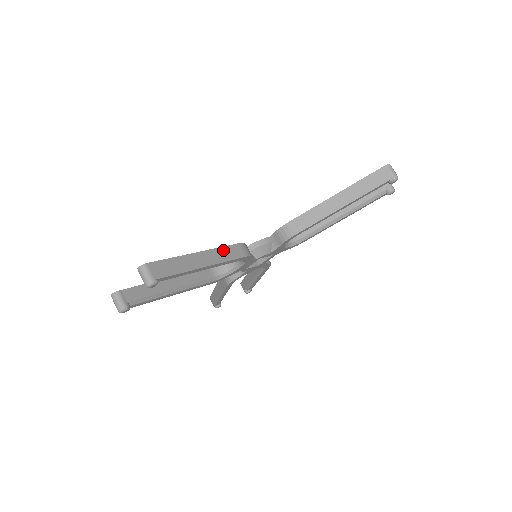
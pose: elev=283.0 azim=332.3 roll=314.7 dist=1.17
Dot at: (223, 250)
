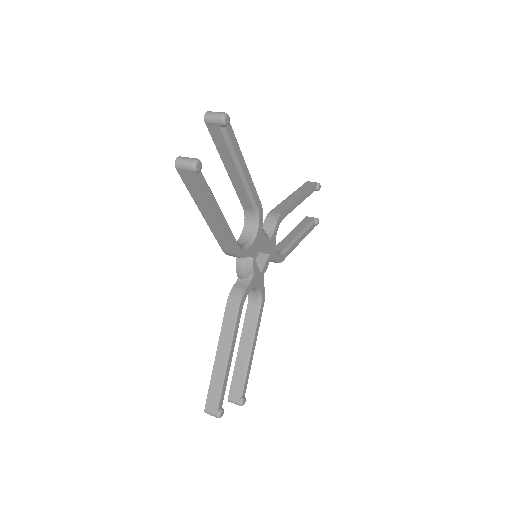
Dot at: occluded
